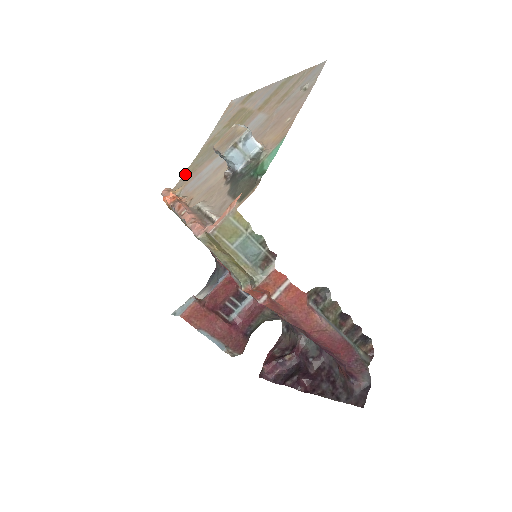
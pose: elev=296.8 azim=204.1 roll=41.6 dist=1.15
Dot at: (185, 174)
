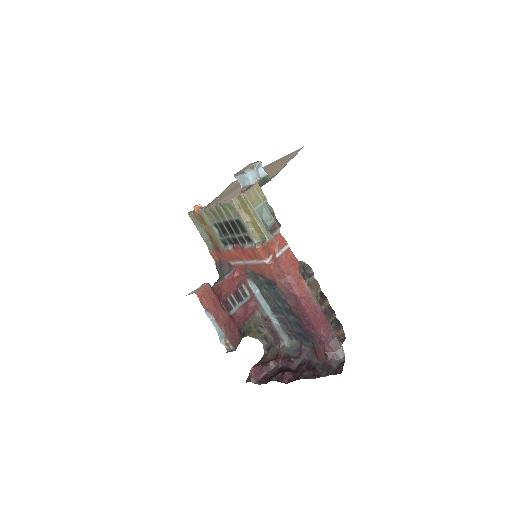
Dot at: occluded
